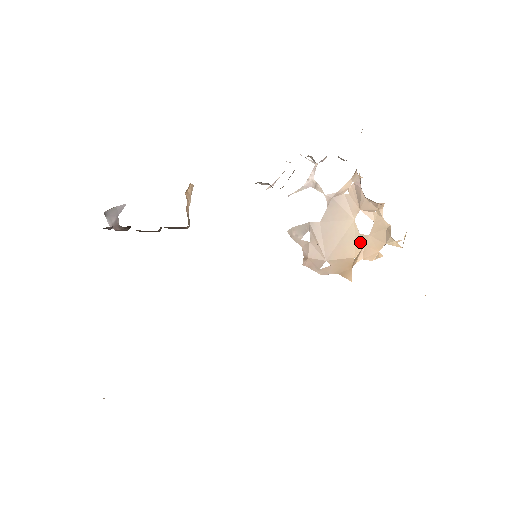
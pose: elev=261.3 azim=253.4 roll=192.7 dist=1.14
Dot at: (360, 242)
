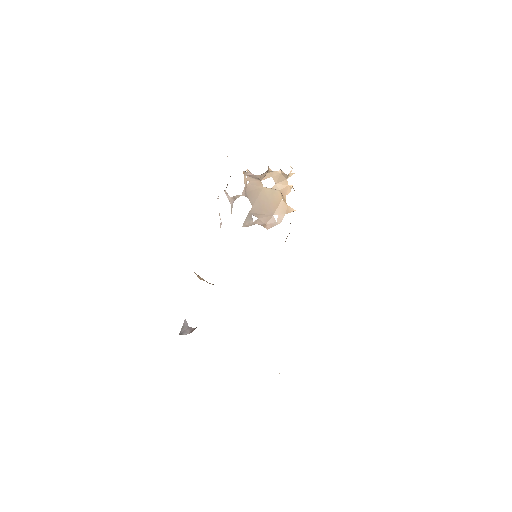
Dot at: (277, 191)
